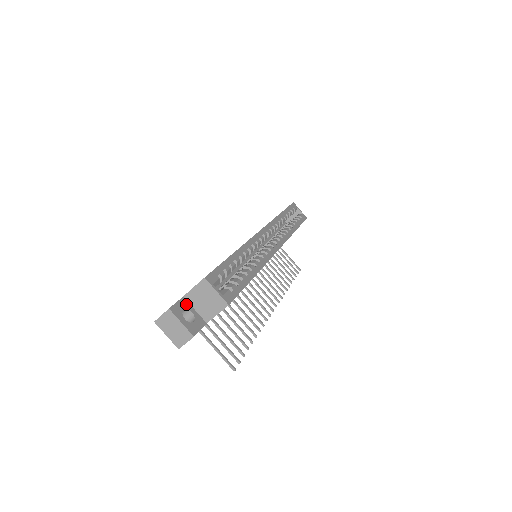
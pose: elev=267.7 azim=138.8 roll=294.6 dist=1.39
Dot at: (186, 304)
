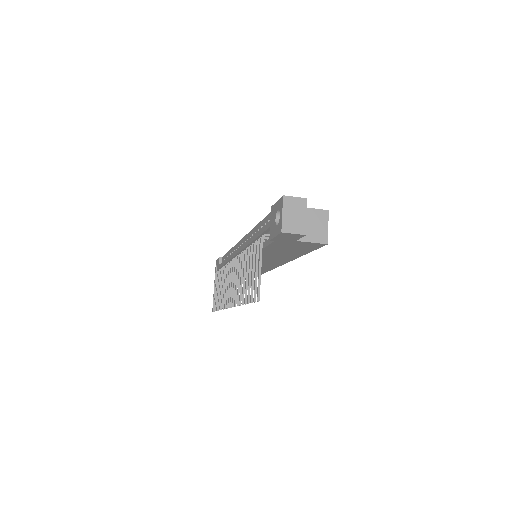
Dot at: occluded
